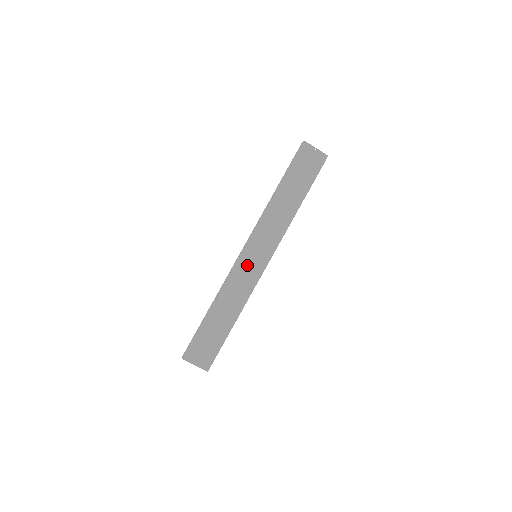
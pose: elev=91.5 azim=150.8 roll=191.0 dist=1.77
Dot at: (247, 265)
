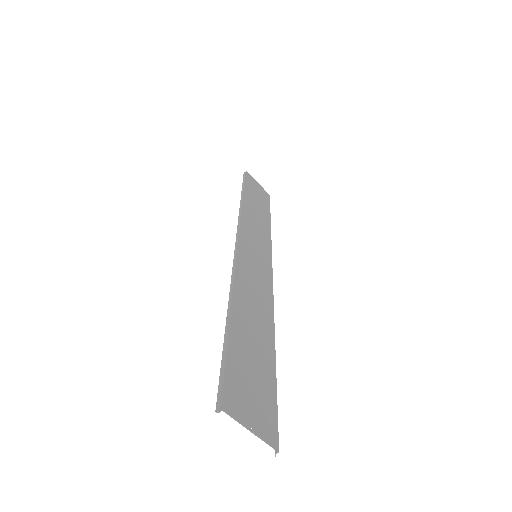
Dot at: (252, 262)
